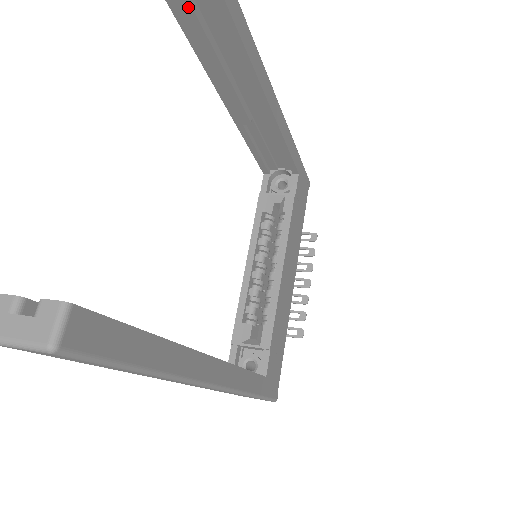
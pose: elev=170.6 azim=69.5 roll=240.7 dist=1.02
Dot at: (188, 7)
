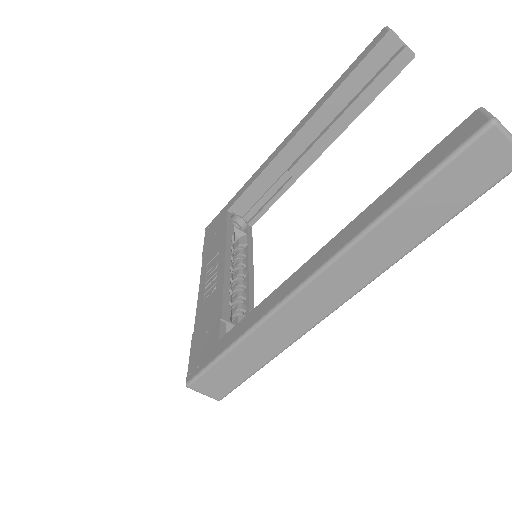
Dot at: (360, 81)
